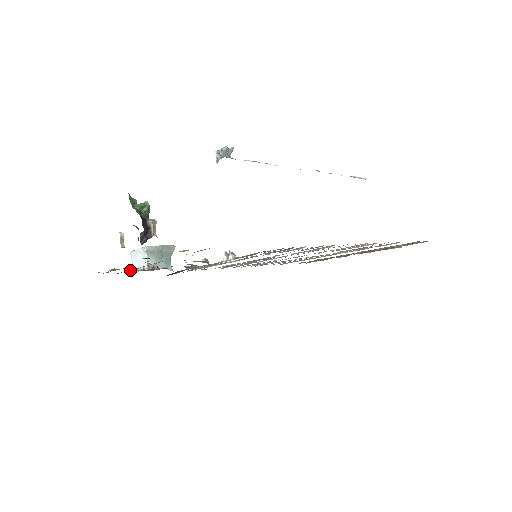
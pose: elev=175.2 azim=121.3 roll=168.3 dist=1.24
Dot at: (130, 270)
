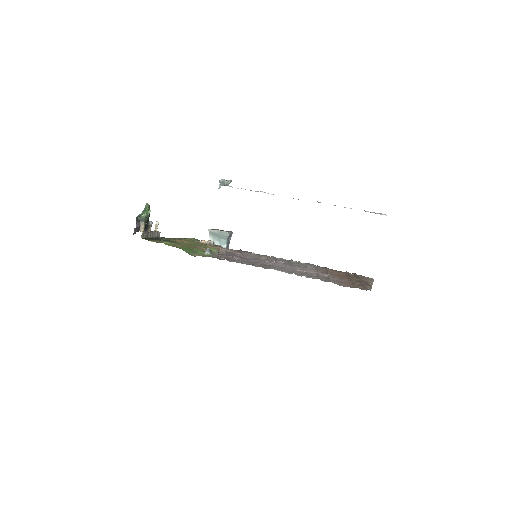
Dot at: (202, 241)
